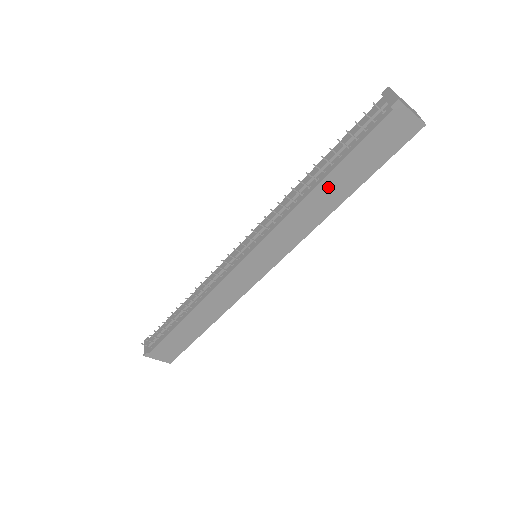
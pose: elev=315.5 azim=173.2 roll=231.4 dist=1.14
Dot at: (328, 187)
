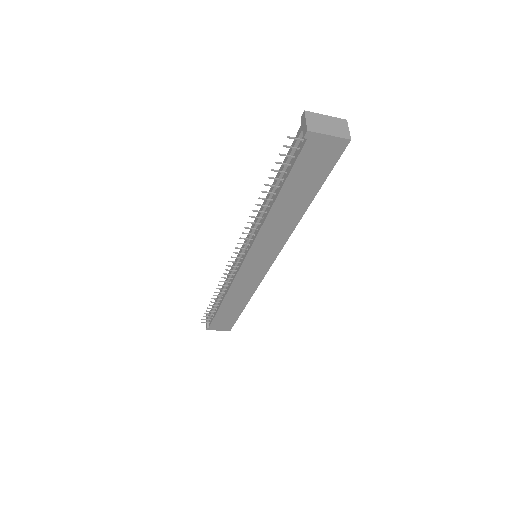
Dot at: (284, 205)
